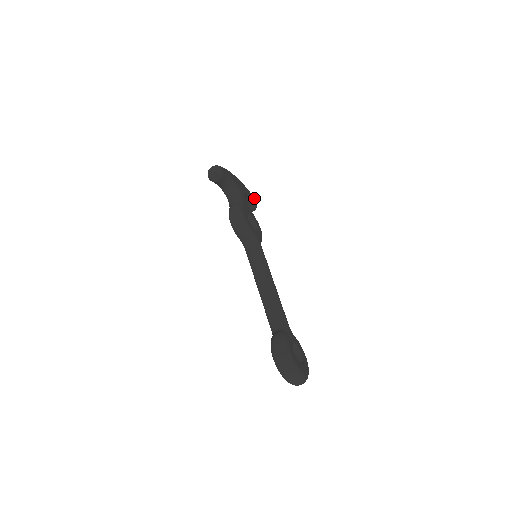
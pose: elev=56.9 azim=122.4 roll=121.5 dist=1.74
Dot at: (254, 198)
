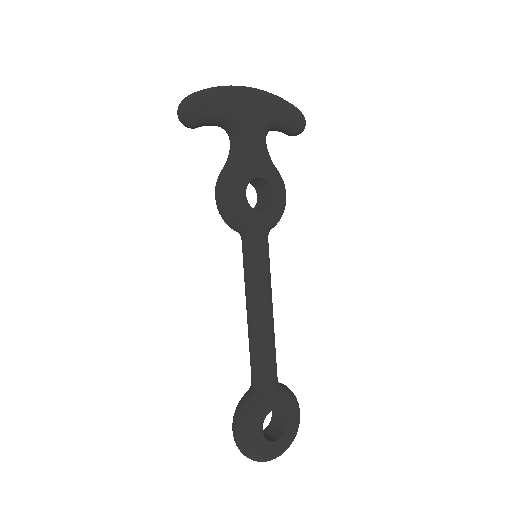
Dot at: (297, 115)
